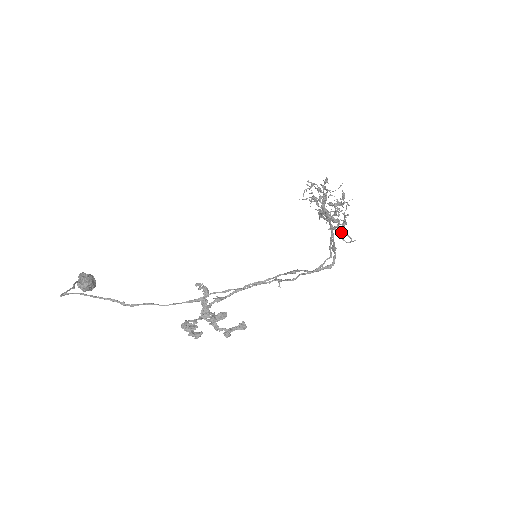
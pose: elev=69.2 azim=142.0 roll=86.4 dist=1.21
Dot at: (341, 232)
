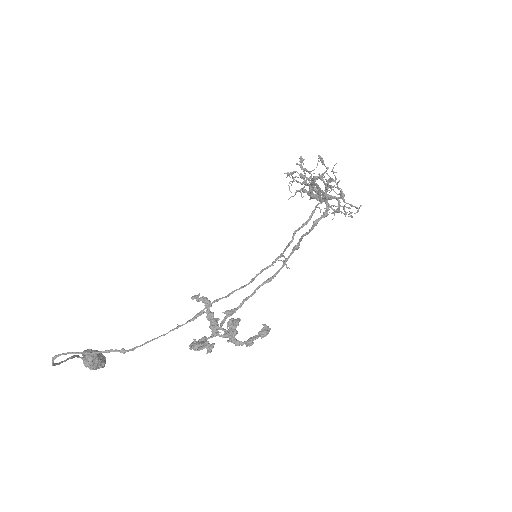
Dot at: (349, 214)
